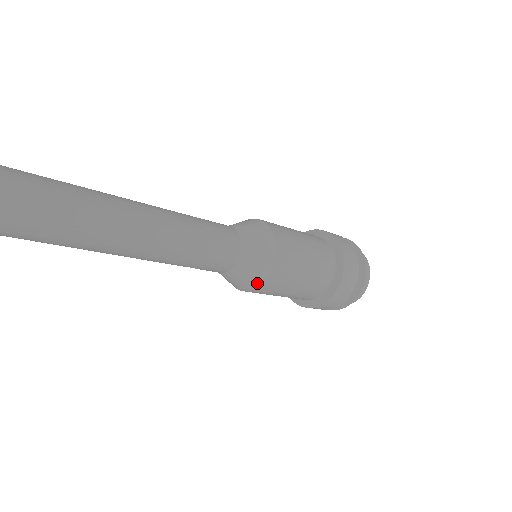
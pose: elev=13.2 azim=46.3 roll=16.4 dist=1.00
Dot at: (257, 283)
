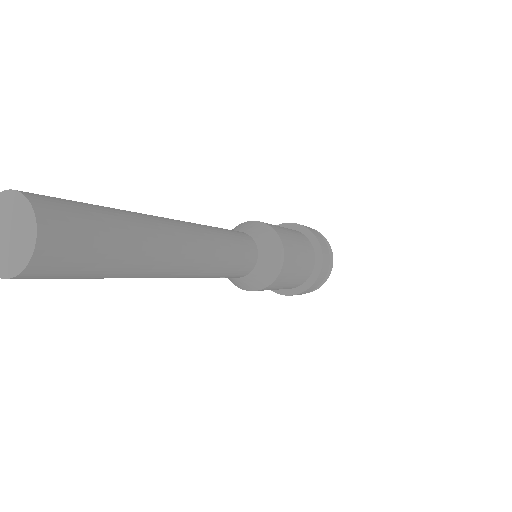
Dot at: (272, 279)
